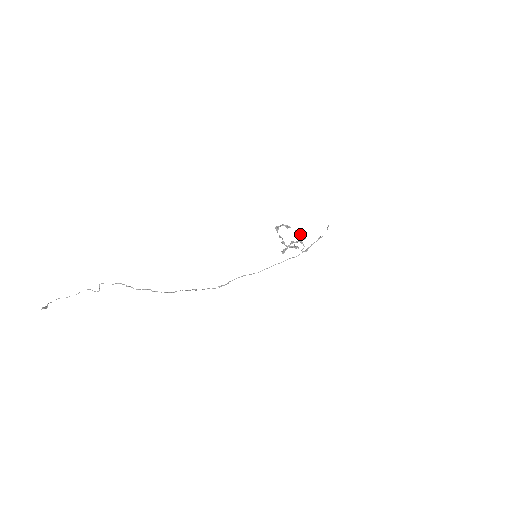
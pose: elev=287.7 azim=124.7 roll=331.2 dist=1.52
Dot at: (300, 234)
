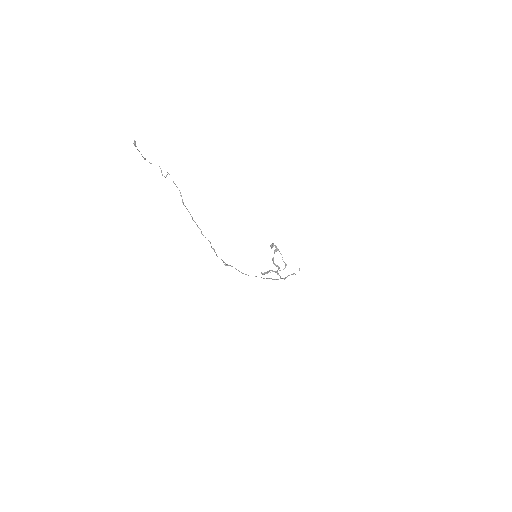
Dot at: occluded
